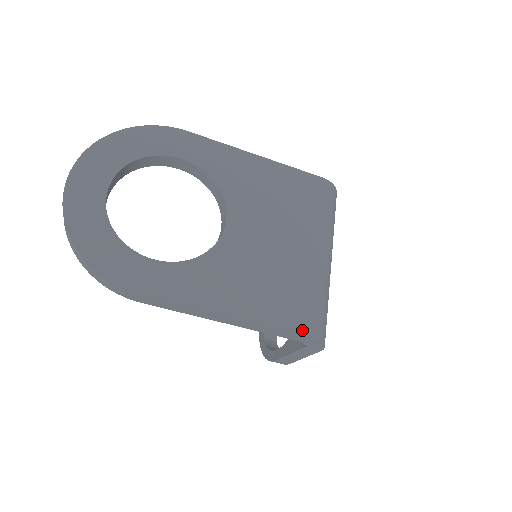
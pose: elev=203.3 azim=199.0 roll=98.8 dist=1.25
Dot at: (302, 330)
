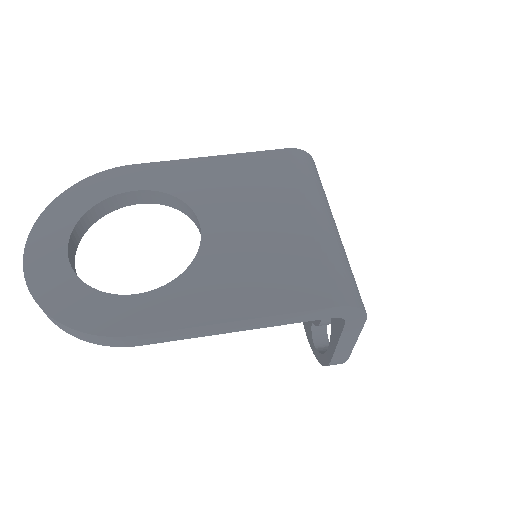
Dot at: (328, 301)
